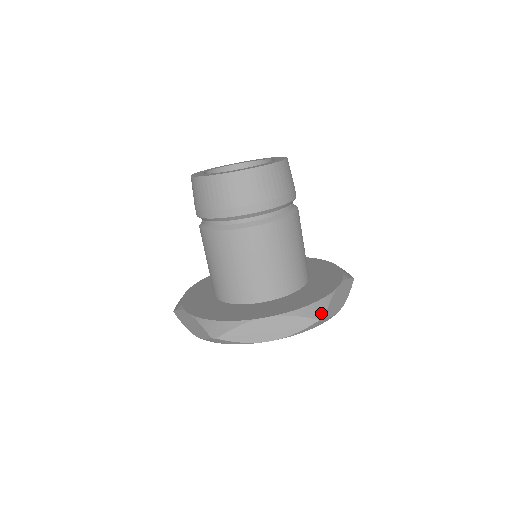
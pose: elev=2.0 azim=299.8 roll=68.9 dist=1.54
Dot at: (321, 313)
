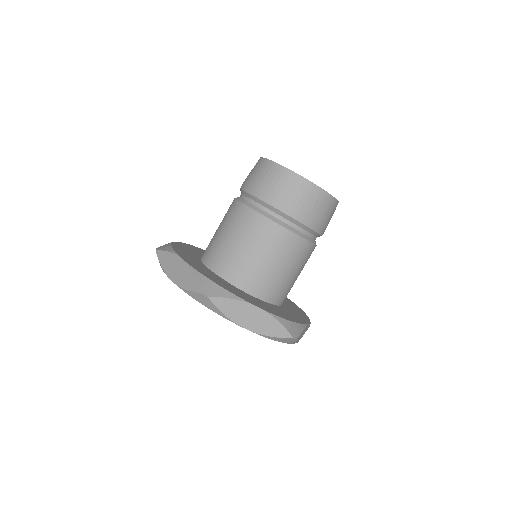
Dot at: (210, 292)
